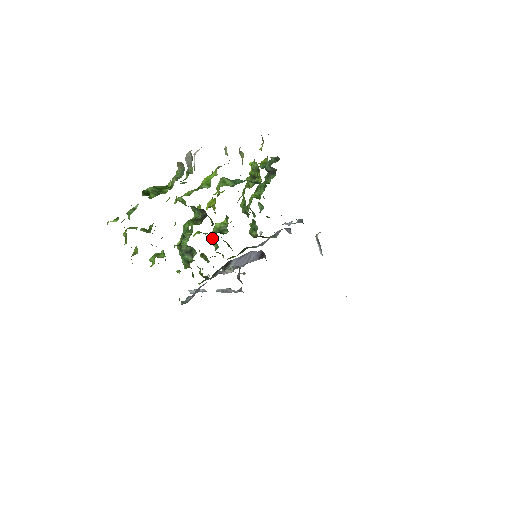
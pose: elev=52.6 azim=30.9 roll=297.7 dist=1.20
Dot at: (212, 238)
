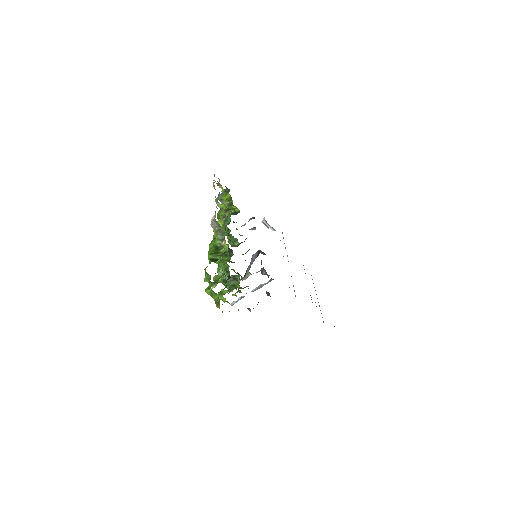
Dot at: occluded
